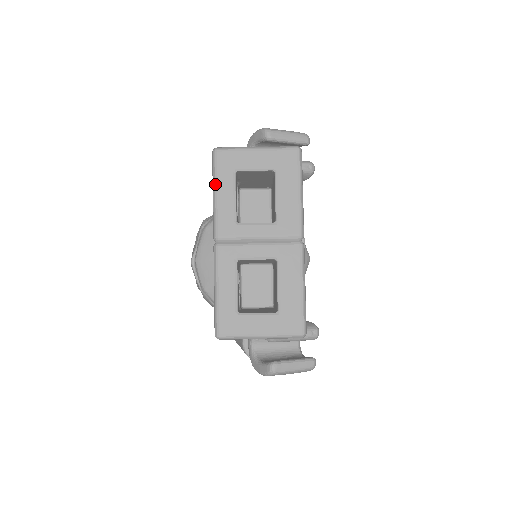
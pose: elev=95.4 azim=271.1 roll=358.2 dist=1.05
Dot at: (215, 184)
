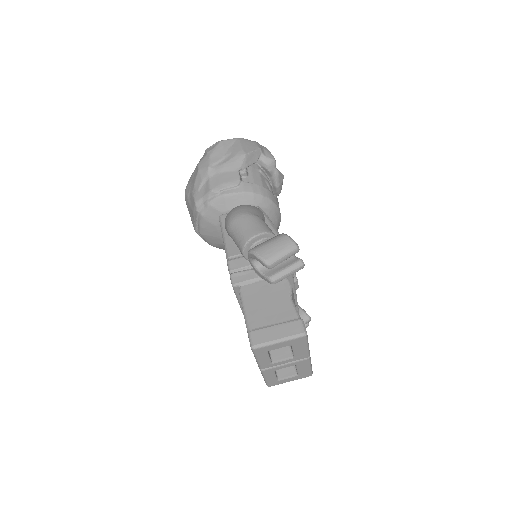
Dot at: (256, 358)
